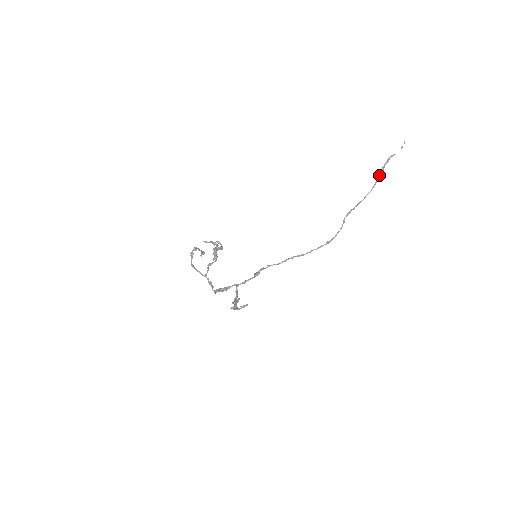
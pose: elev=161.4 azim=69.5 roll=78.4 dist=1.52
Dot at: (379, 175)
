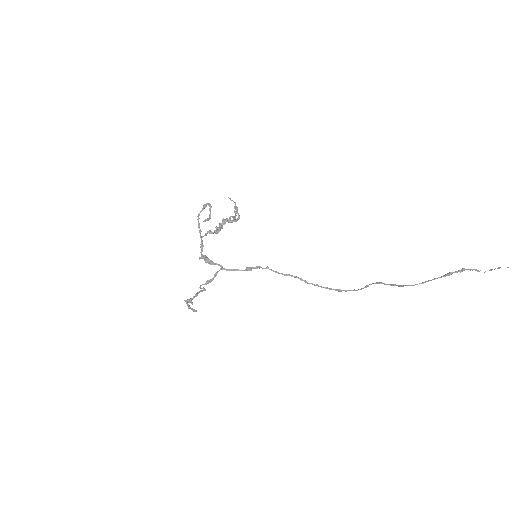
Dot at: (439, 277)
